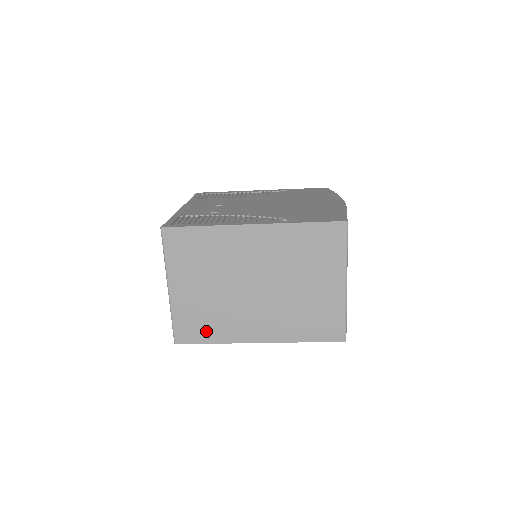
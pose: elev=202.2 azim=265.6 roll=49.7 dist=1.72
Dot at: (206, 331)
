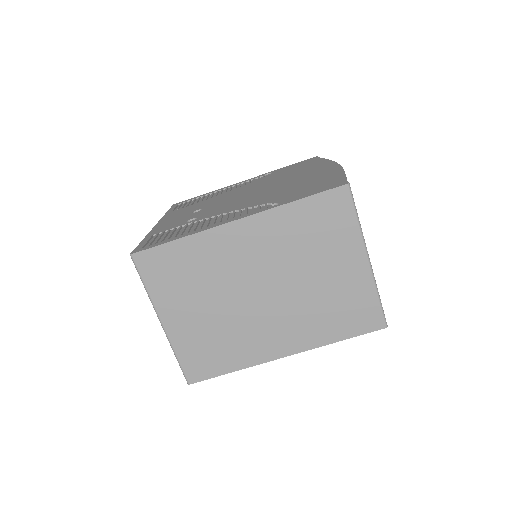
Dot at: (220, 360)
